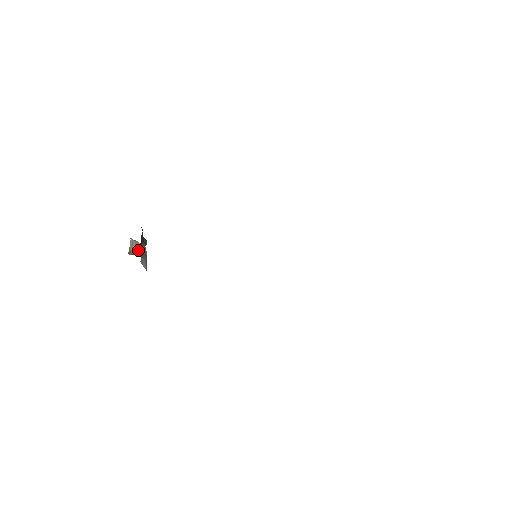
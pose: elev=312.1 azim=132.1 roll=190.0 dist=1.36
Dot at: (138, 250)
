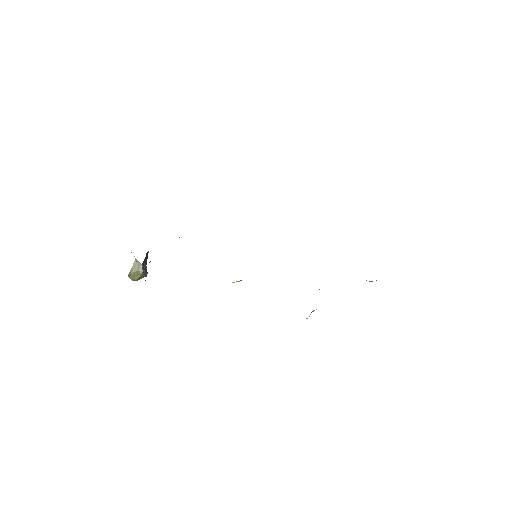
Dot at: (138, 275)
